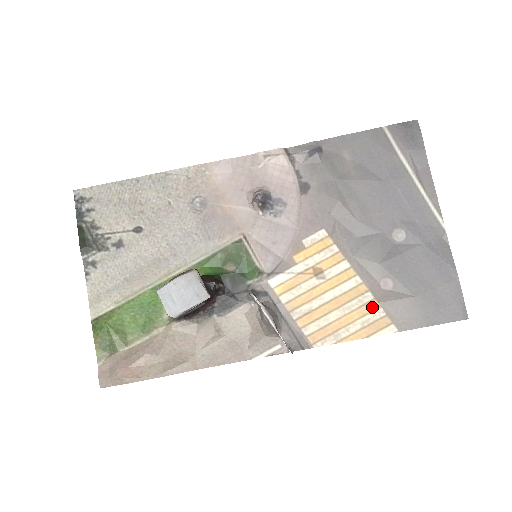
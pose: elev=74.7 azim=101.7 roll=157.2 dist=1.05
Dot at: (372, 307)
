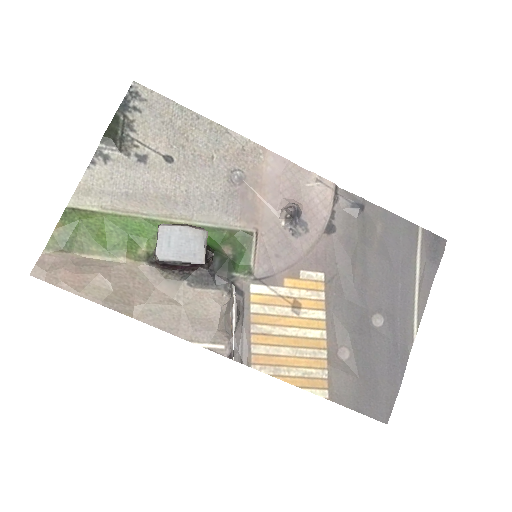
Dot at: (321, 365)
